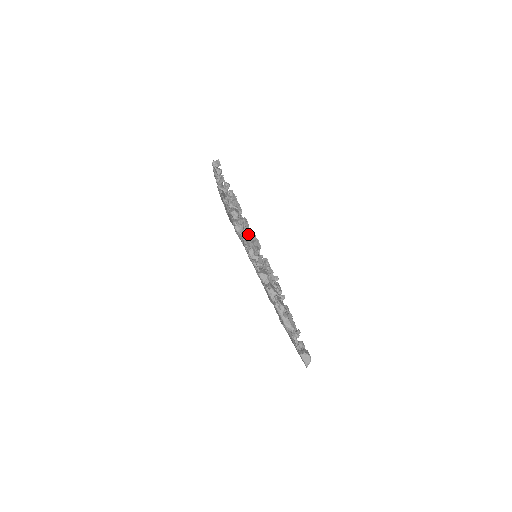
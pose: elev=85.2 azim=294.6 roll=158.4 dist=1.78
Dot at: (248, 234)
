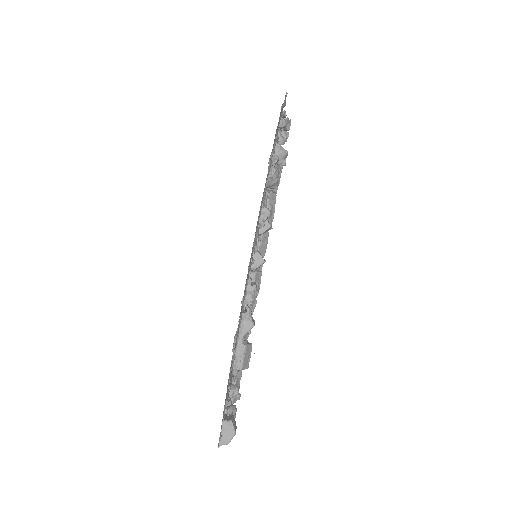
Dot at: occluded
